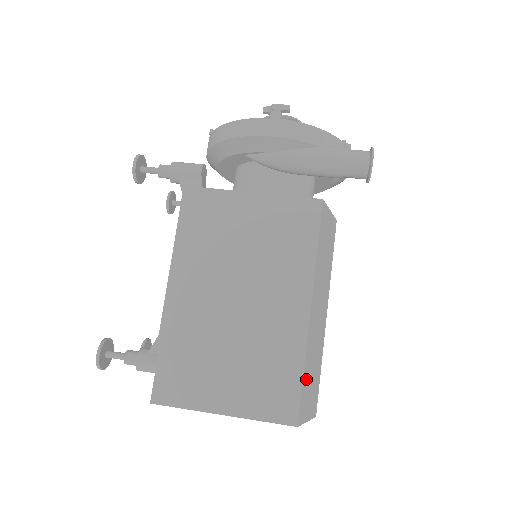
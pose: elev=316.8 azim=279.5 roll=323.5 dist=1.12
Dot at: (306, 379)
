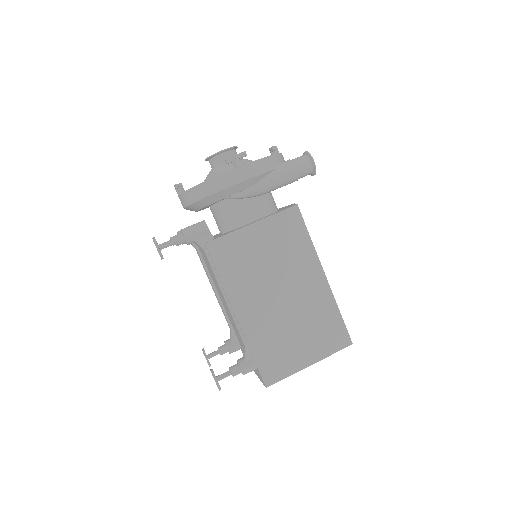
Dot at: occluded
